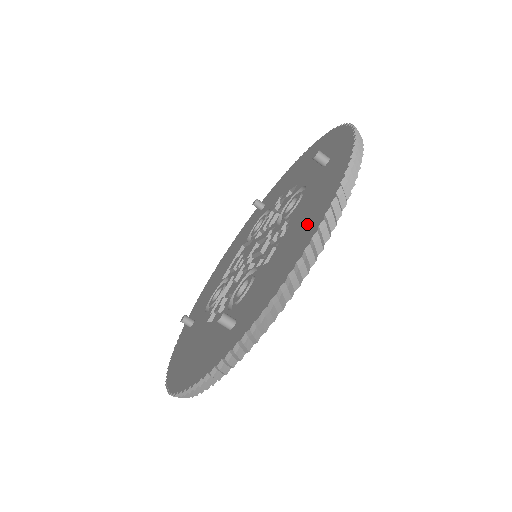
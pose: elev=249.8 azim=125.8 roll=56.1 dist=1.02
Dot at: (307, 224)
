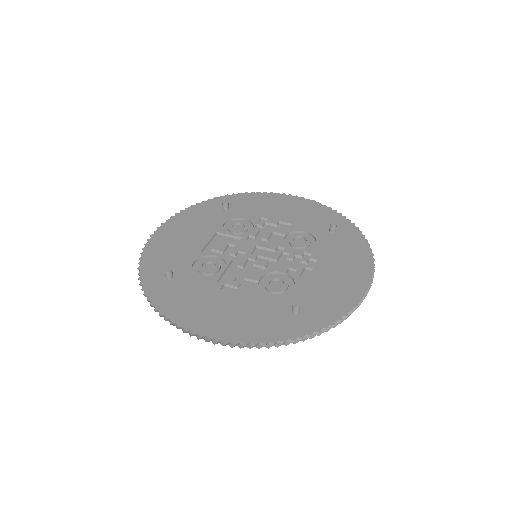
Dot at: (351, 273)
